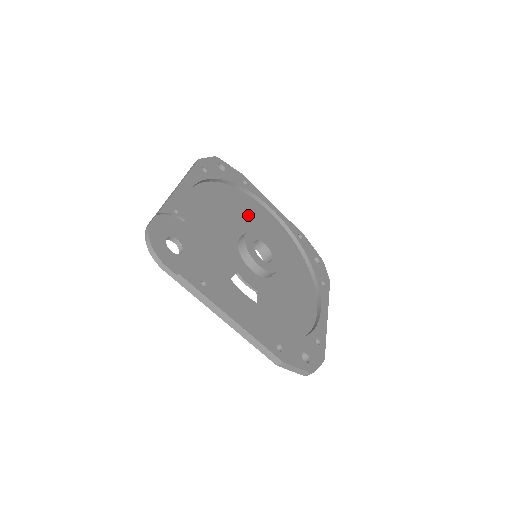
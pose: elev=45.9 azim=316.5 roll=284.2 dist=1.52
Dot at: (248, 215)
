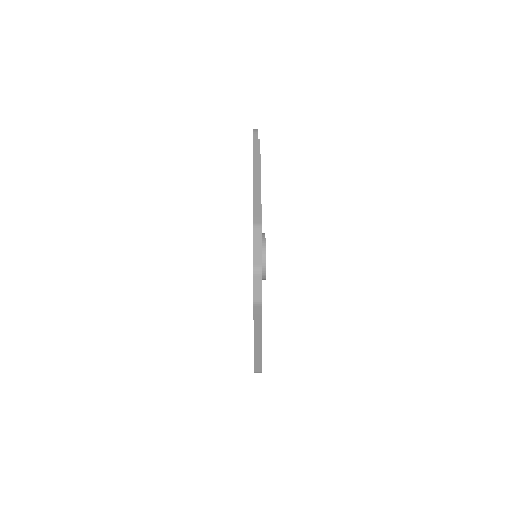
Dot at: occluded
